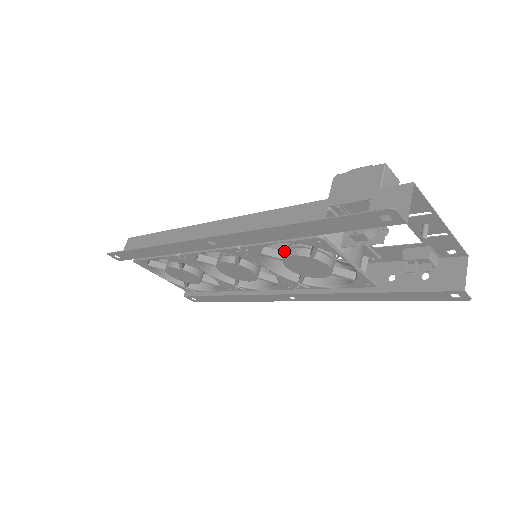
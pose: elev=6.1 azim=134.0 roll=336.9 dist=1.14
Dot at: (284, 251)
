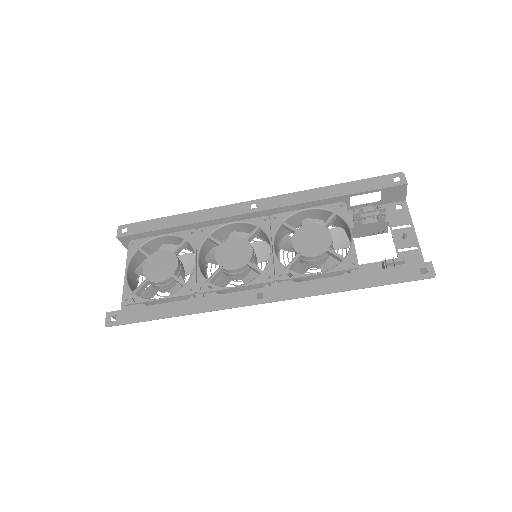
Dot at: (289, 247)
